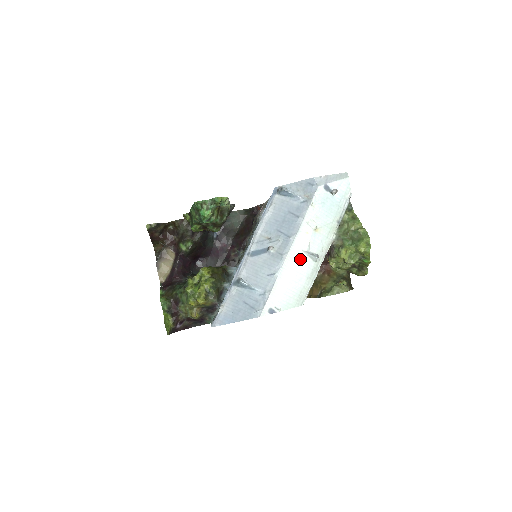
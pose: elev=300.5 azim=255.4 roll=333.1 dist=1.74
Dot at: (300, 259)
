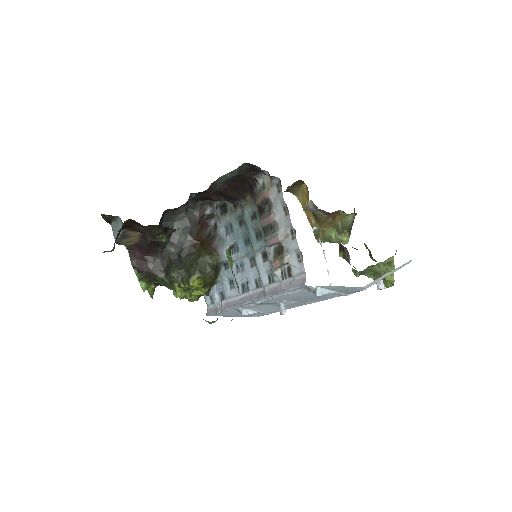
Dot at: occluded
